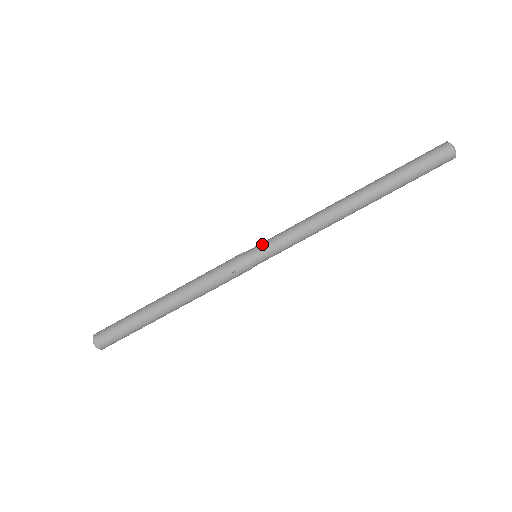
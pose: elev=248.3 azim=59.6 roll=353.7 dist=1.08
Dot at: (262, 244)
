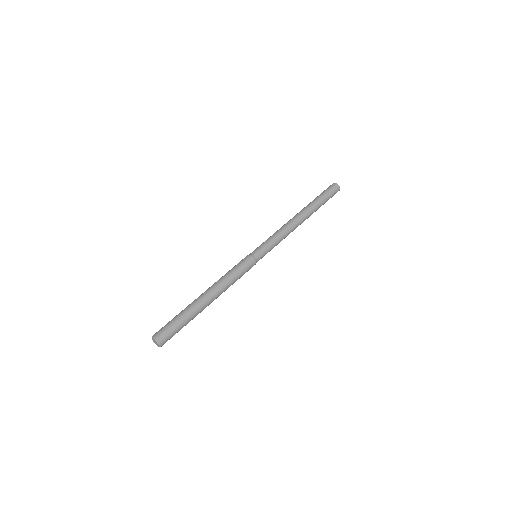
Dot at: occluded
